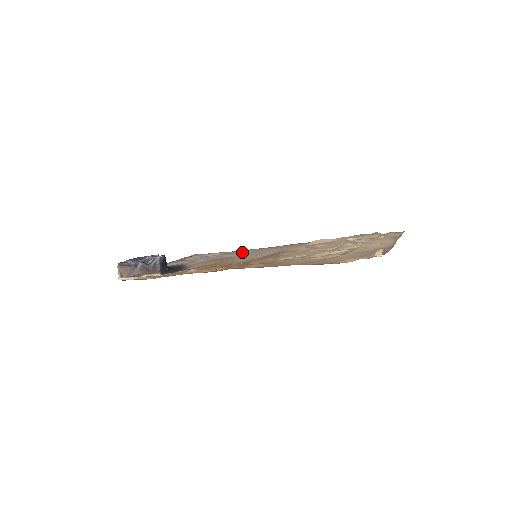
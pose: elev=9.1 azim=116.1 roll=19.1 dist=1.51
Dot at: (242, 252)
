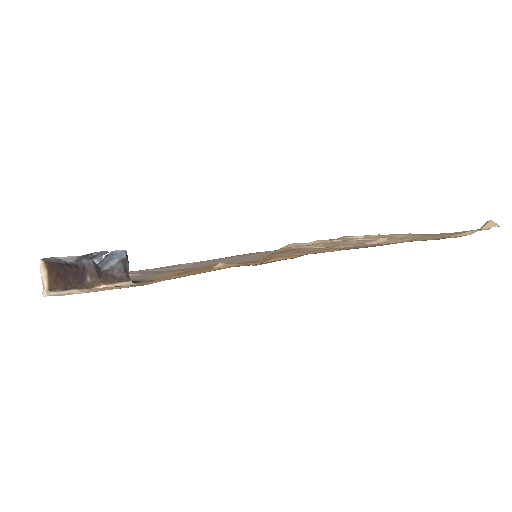
Dot at: (179, 265)
